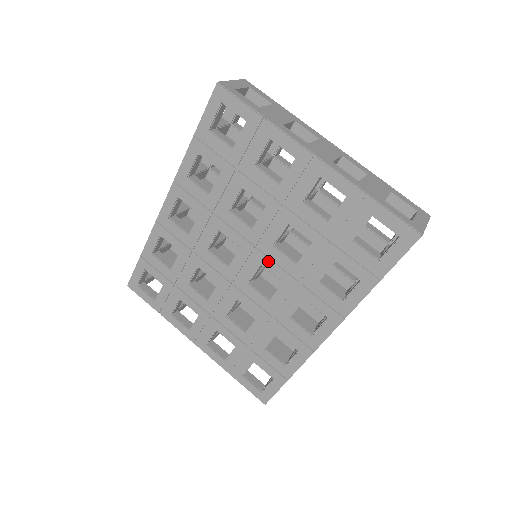
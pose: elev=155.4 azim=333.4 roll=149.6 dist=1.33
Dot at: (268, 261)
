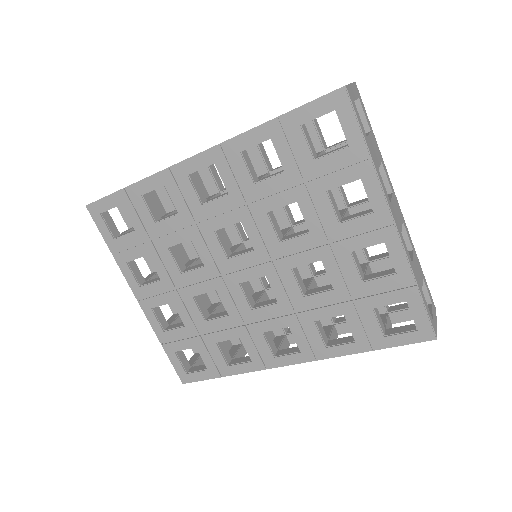
Dot at: (276, 278)
